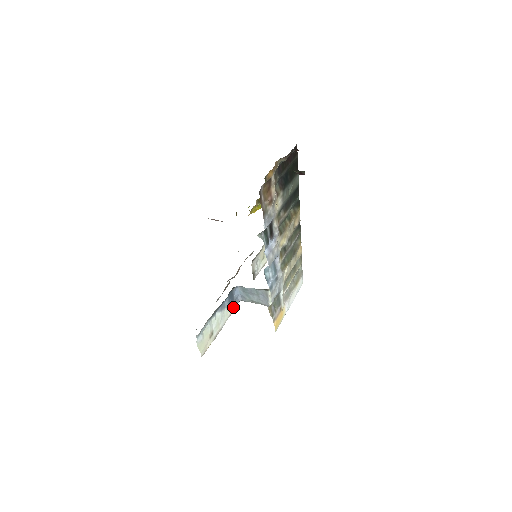
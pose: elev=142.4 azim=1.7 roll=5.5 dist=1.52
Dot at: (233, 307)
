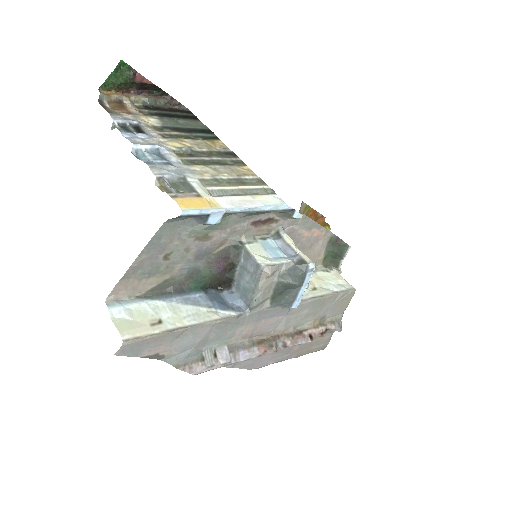
Dot at: (228, 315)
